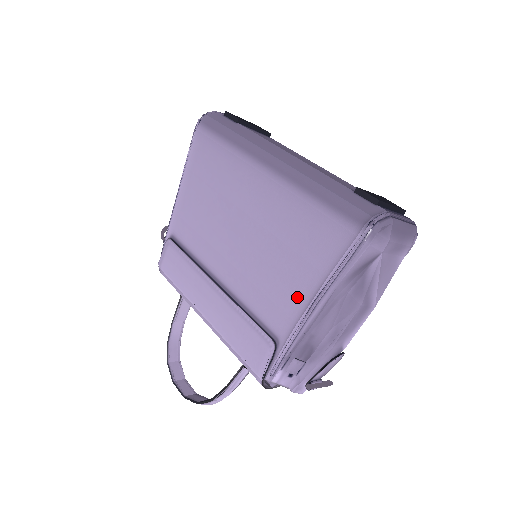
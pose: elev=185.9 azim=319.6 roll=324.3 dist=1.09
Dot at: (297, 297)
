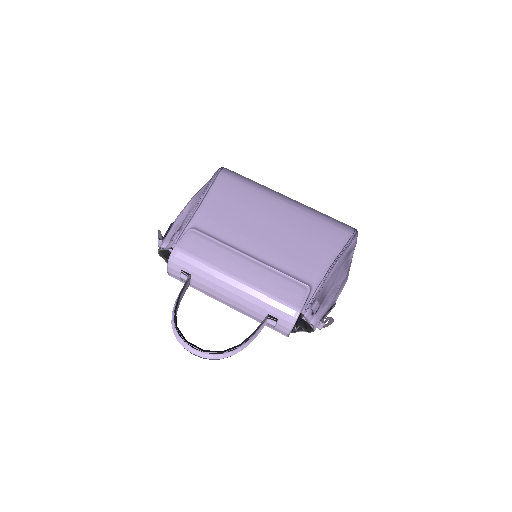
Dot at: (322, 261)
